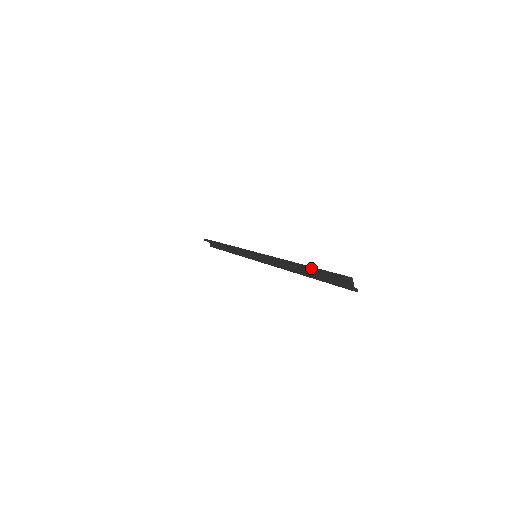
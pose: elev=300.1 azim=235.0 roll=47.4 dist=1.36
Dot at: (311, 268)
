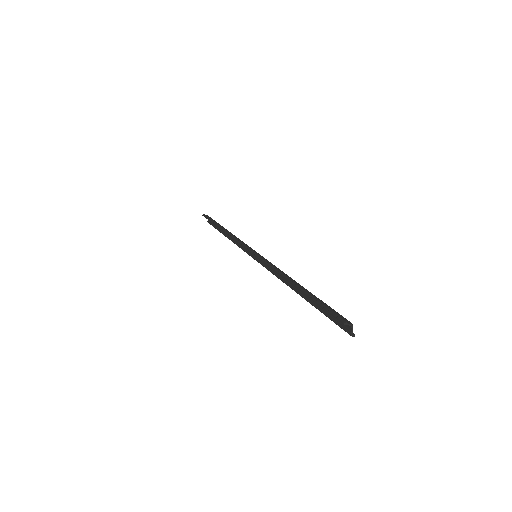
Dot at: (313, 298)
